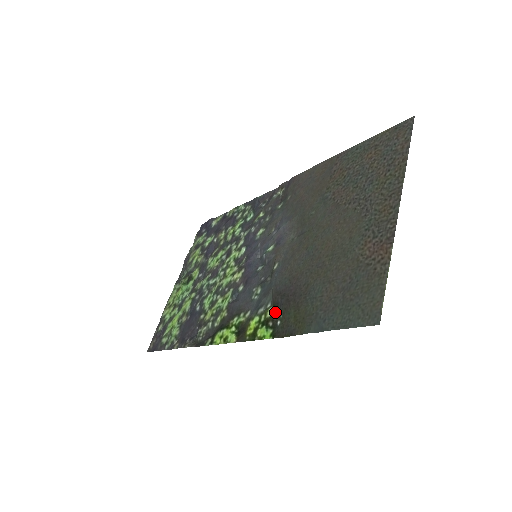
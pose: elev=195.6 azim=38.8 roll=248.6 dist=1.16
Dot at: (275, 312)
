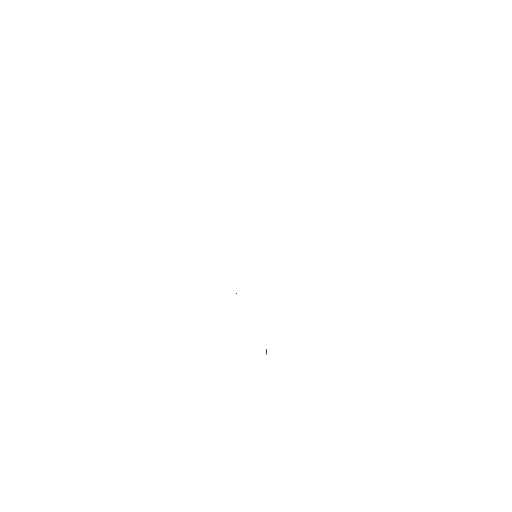
Dot at: occluded
